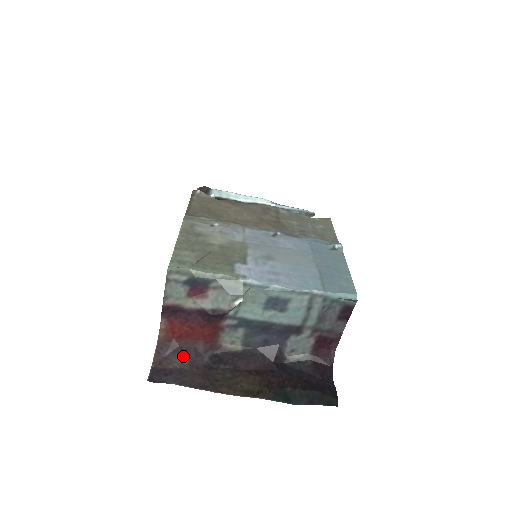
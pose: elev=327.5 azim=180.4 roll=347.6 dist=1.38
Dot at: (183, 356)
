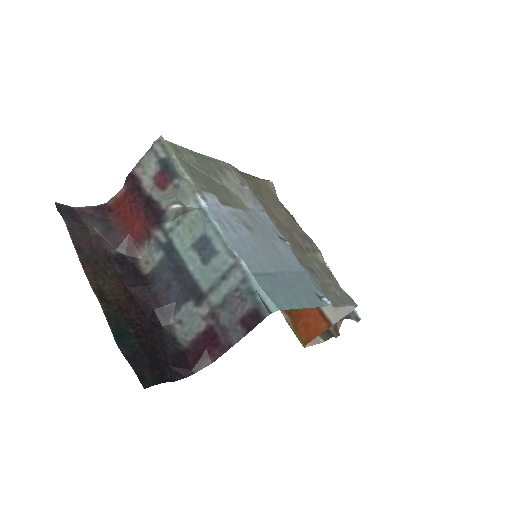
Dot at: (102, 227)
